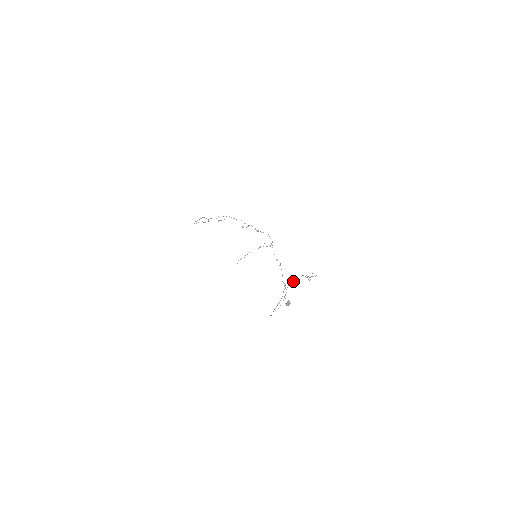
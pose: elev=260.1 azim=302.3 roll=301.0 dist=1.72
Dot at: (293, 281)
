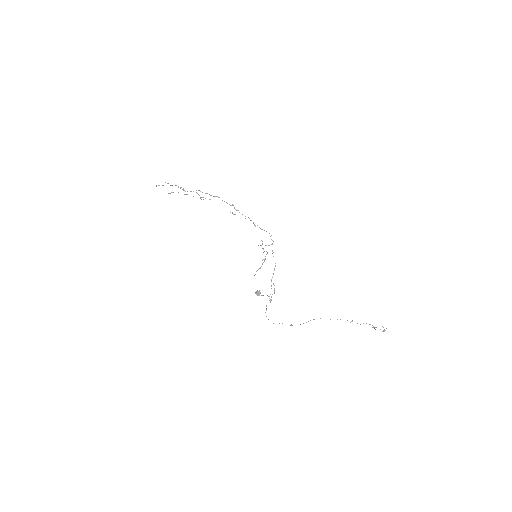
Dot at: (347, 320)
